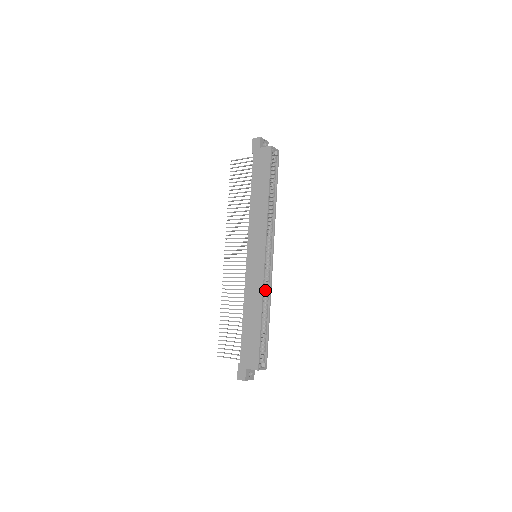
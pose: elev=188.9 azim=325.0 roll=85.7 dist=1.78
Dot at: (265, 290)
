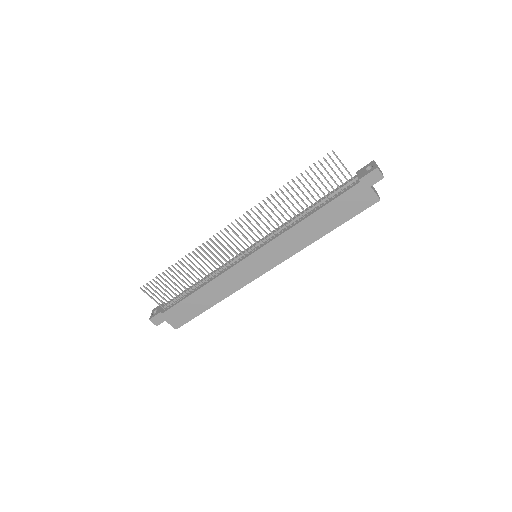
Dot at: occluded
